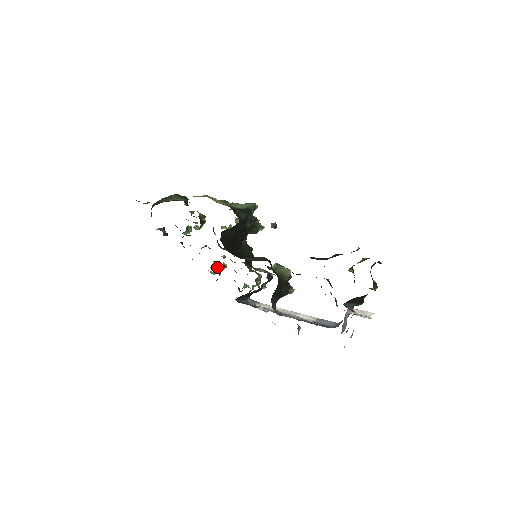
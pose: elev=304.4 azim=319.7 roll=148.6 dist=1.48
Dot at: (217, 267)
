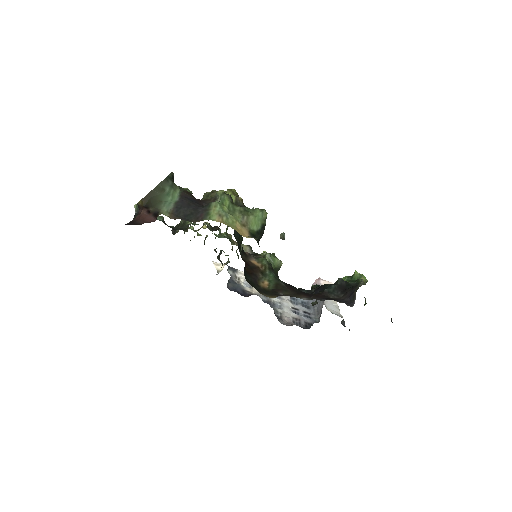
Dot at: occluded
